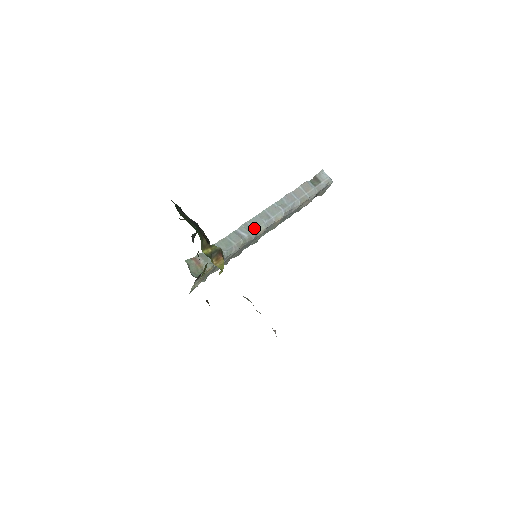
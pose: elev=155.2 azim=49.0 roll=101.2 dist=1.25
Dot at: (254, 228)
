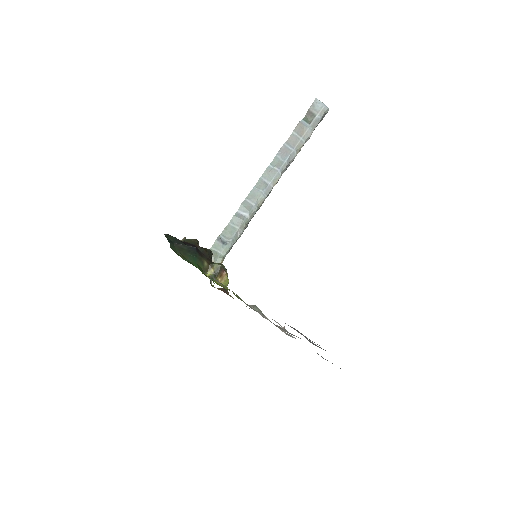
Dot at: (253, 203)
